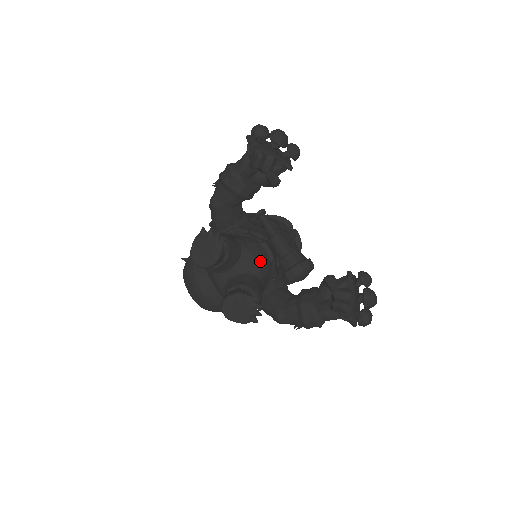
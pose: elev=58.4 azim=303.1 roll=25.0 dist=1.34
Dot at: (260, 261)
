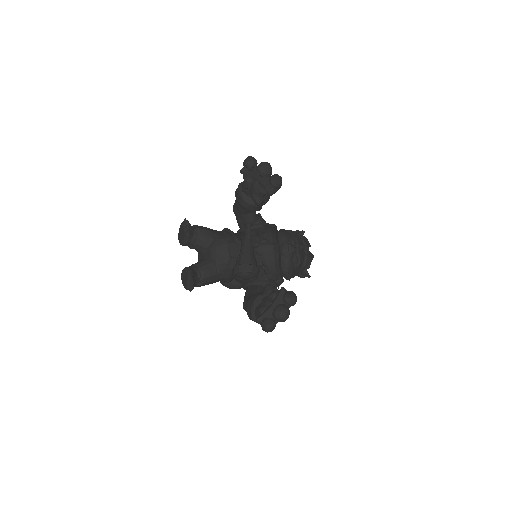
Dot at: (219, 254)
